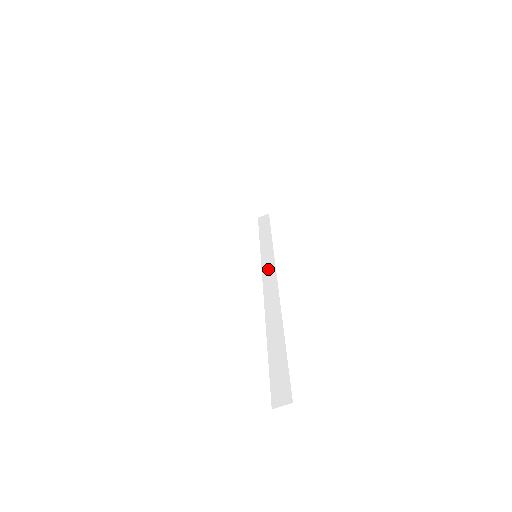
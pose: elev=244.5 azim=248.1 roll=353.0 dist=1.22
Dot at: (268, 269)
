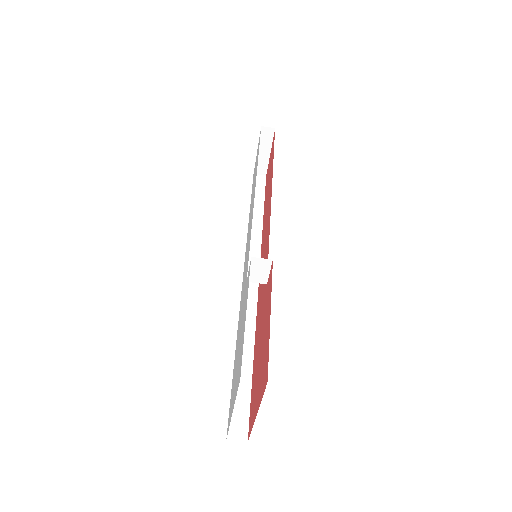
Dot at: (252, 256)
